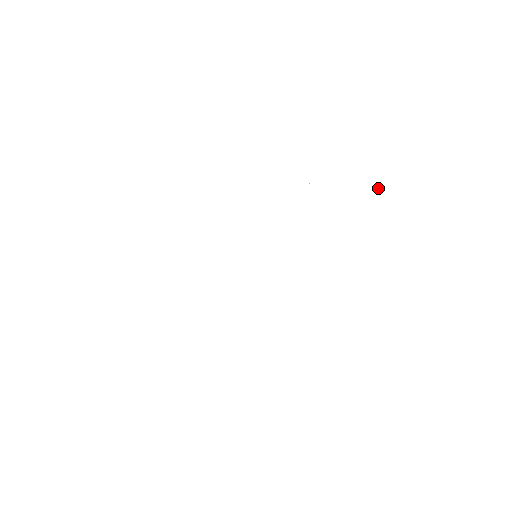
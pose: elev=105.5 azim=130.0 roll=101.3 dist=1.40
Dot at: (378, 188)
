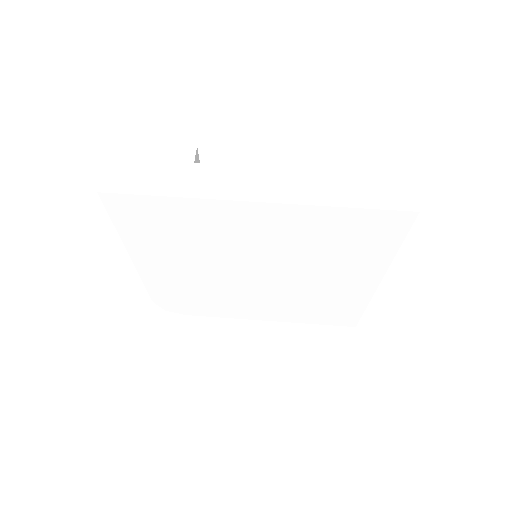
Dot at: (386, 209)
